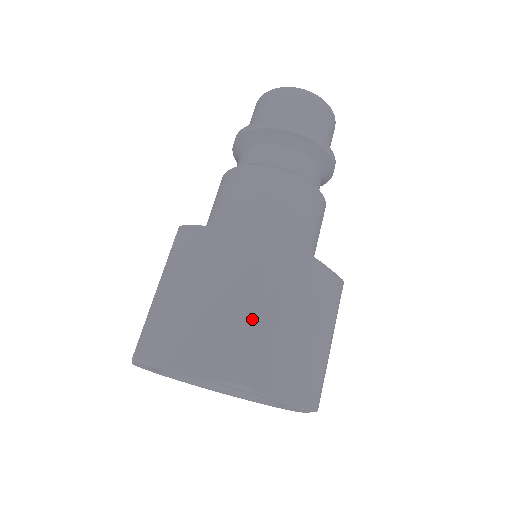
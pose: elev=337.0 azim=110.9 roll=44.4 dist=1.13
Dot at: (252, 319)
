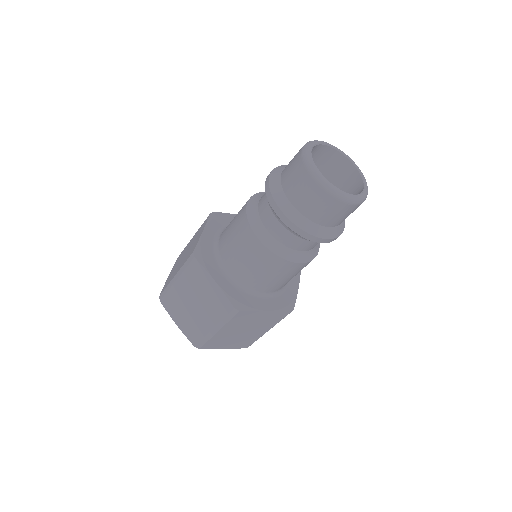
Dot at: (209, 332)
